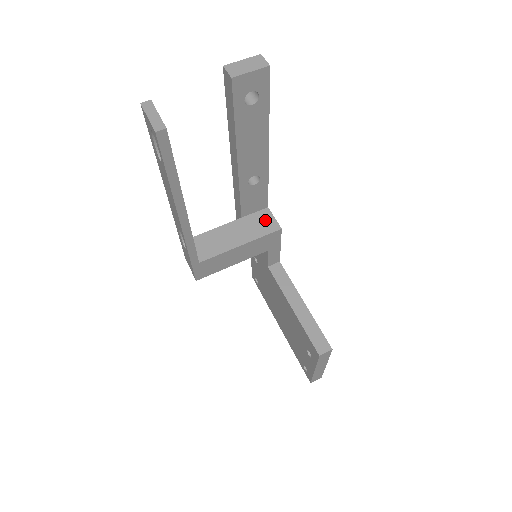
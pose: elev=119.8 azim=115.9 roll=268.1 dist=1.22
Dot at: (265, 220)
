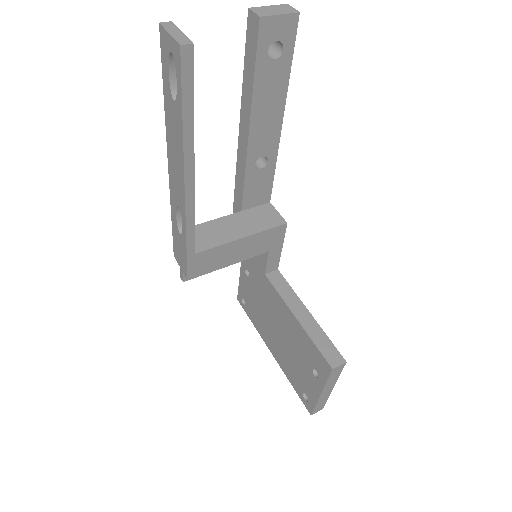
Dot at: (268, 214)
